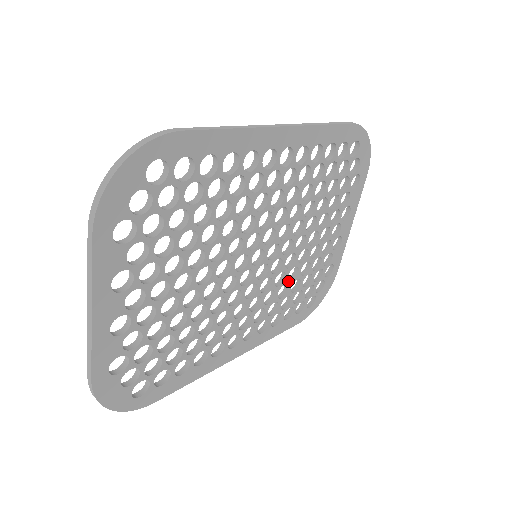
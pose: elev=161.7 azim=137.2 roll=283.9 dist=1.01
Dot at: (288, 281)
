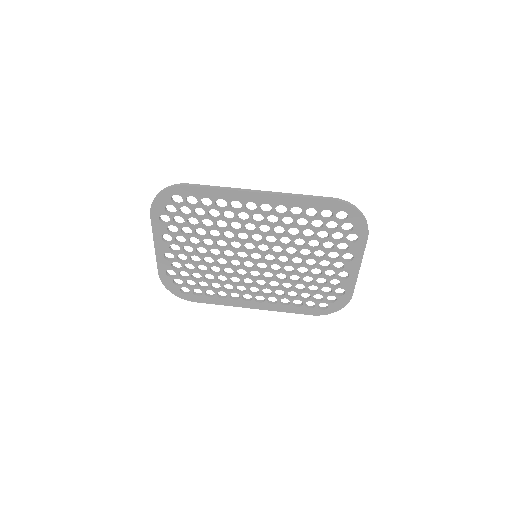
Dot at: (291, 281)
